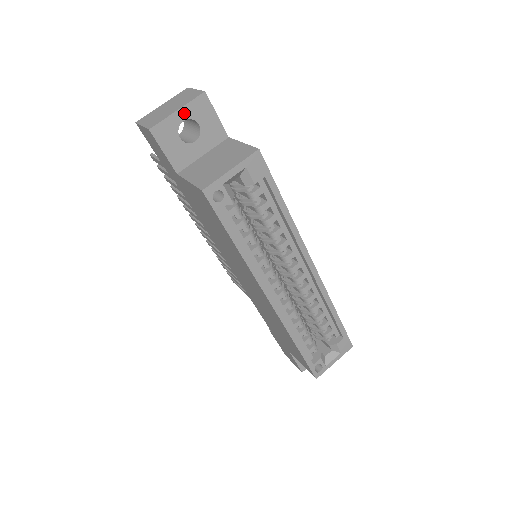
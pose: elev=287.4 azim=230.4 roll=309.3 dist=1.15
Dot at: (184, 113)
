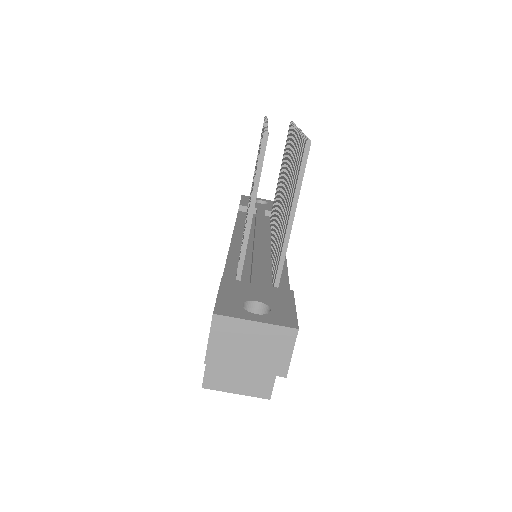
Dot at: (251, 367)
